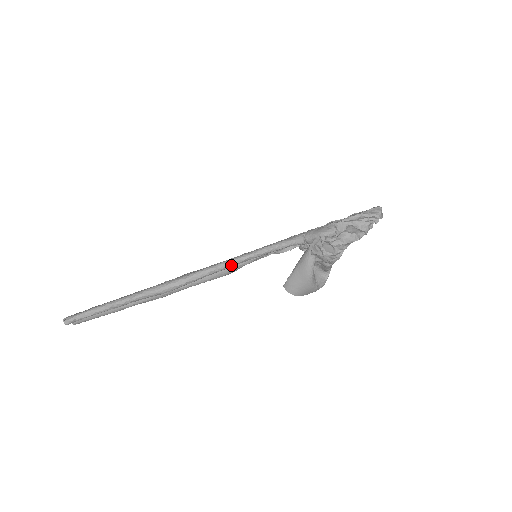
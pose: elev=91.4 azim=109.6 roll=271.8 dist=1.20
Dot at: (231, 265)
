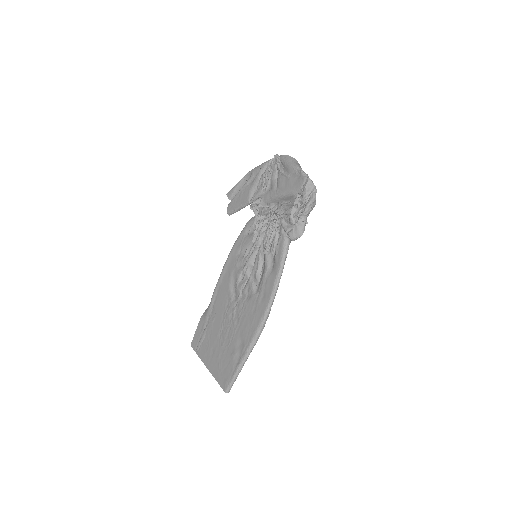
Dot at: occluded
